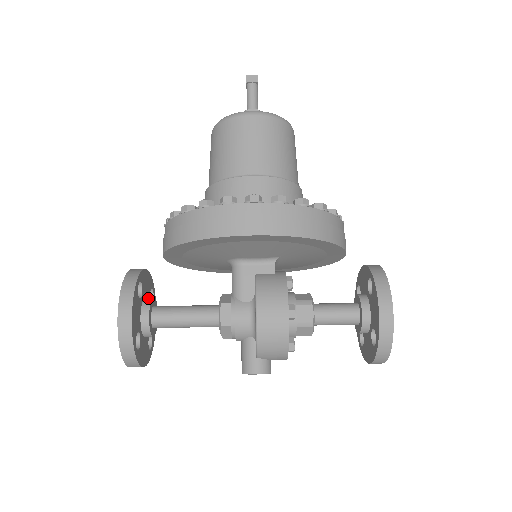
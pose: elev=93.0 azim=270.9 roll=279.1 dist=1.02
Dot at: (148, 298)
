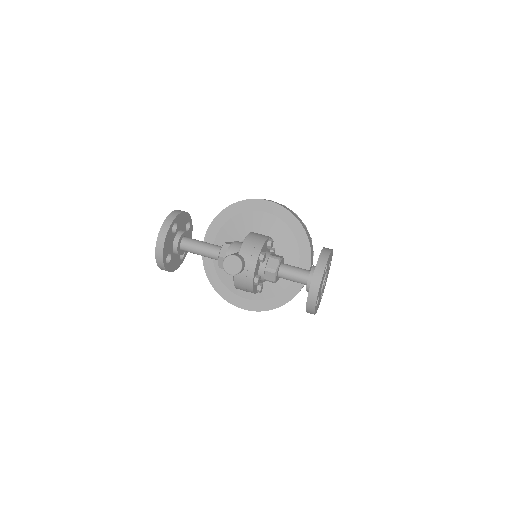
Dot at: occluded
